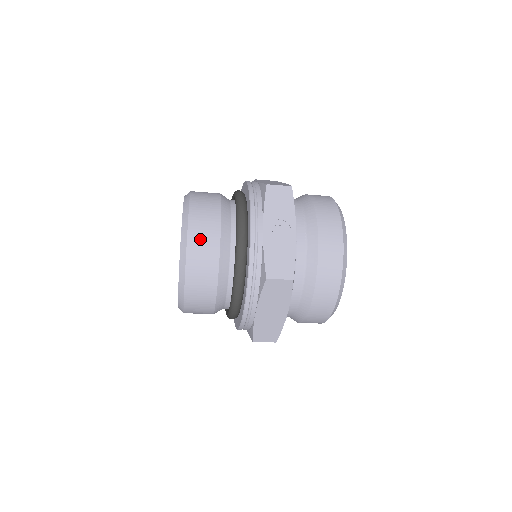
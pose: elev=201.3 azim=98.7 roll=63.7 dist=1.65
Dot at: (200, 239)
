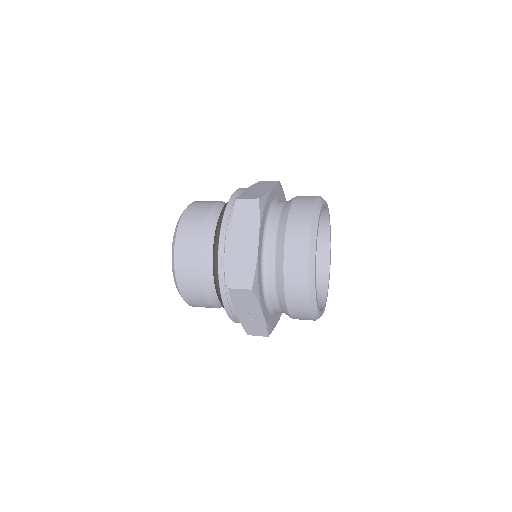
Dot at: (194, 301)
